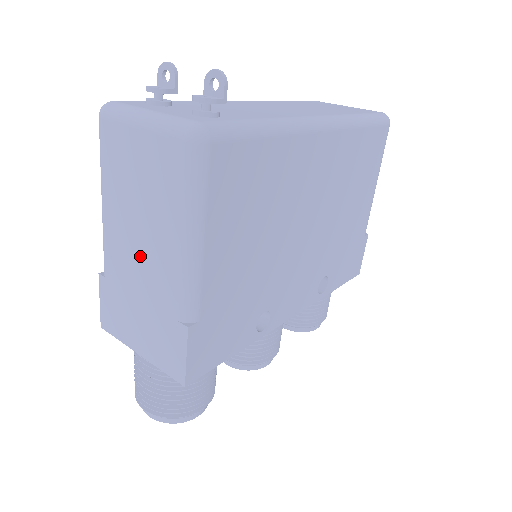
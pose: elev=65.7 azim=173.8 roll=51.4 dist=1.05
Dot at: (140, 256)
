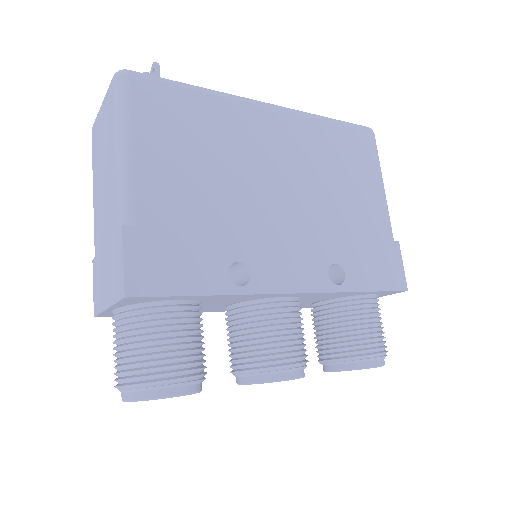
Dot at: (104, 203)
